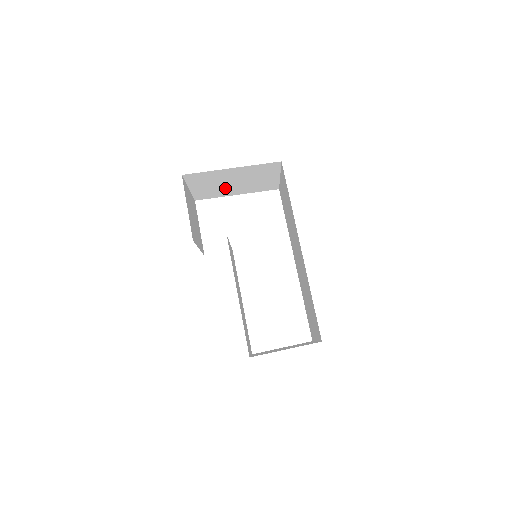
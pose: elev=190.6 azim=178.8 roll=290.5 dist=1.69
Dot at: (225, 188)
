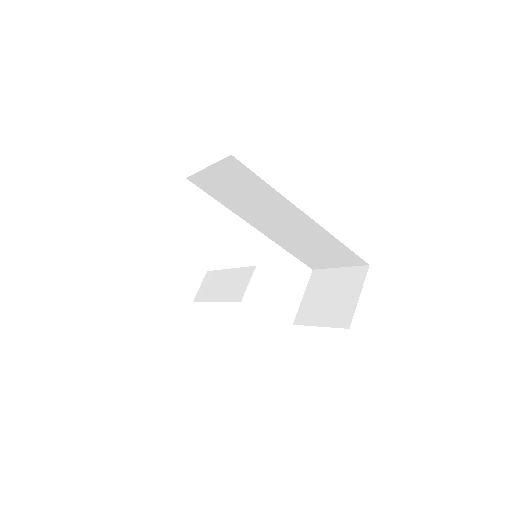
Dot at: occluded
